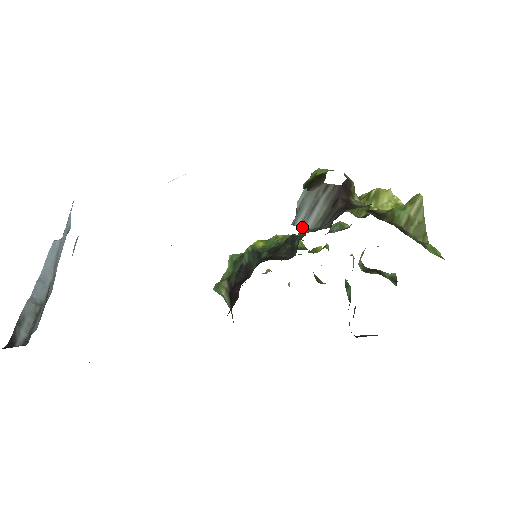
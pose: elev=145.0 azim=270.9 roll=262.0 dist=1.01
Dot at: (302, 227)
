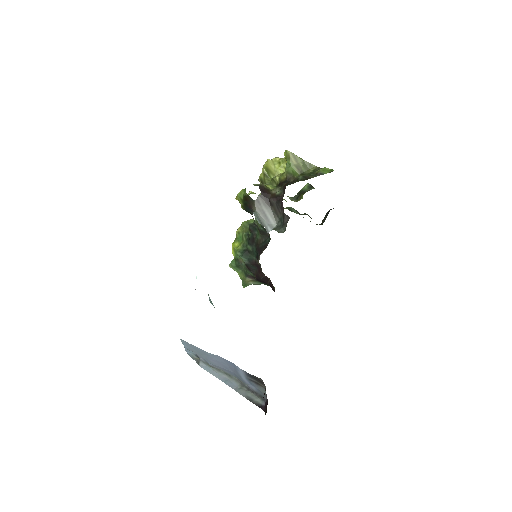
Dot at: (279, 231)
